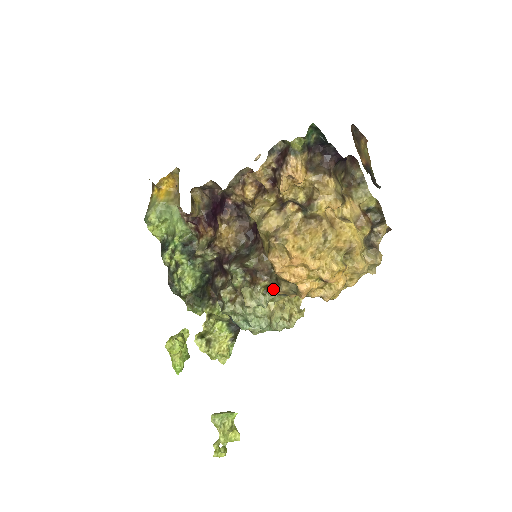
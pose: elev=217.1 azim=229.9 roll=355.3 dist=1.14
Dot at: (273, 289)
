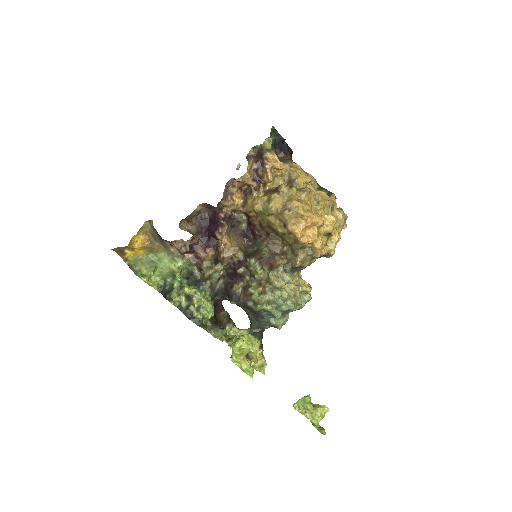
Dot at: (291, 265)
